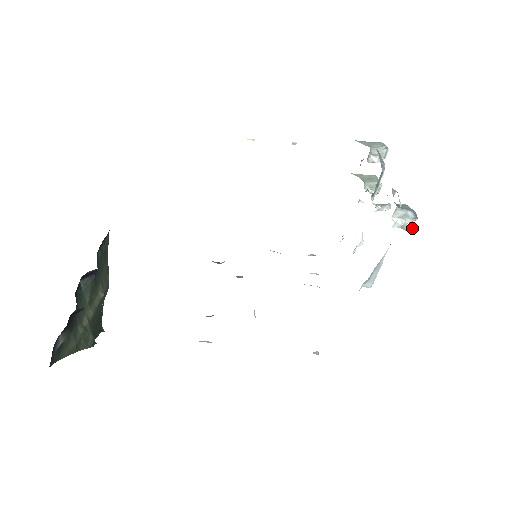
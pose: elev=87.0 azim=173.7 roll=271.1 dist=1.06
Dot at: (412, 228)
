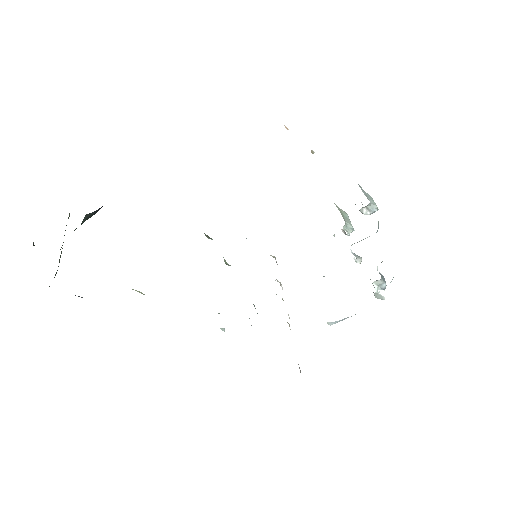
Dot at: (381, 298)
